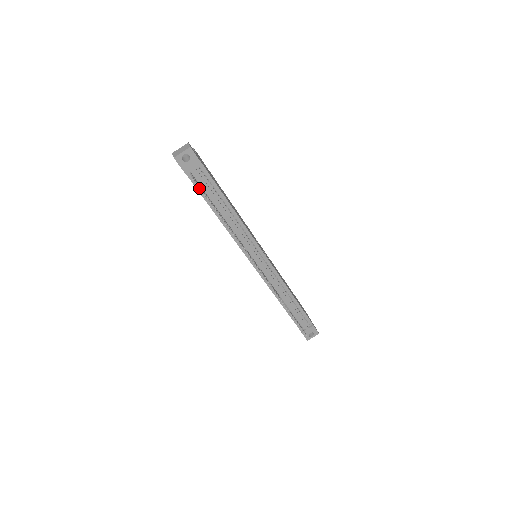
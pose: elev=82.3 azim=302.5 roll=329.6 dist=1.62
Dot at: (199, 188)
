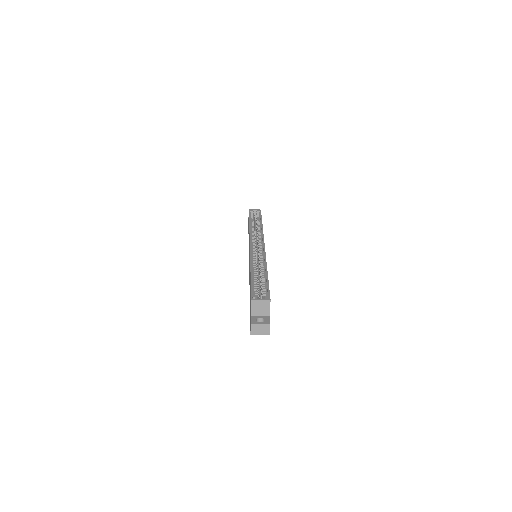
Dot at: occluded
